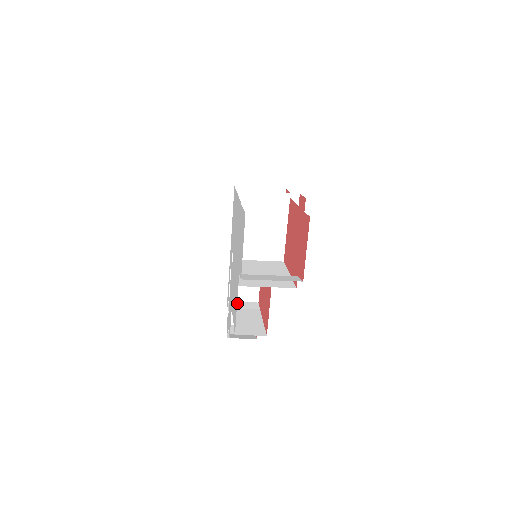
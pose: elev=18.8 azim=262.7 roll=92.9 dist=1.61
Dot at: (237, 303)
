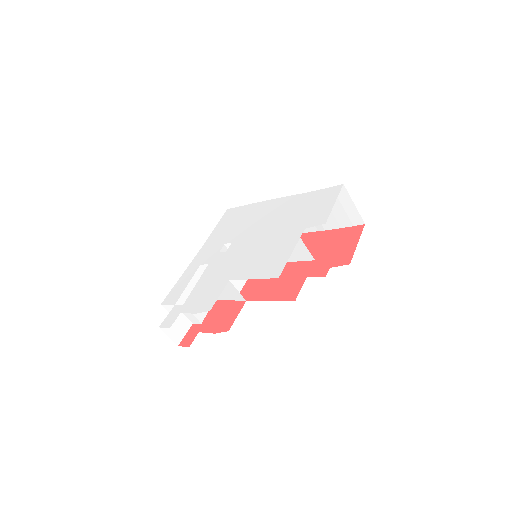
Dot at: occluded
